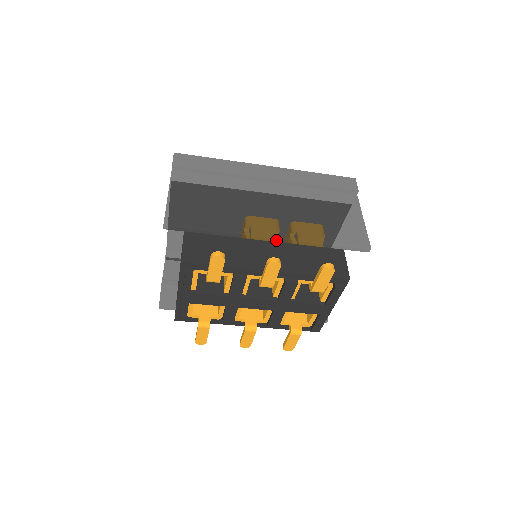
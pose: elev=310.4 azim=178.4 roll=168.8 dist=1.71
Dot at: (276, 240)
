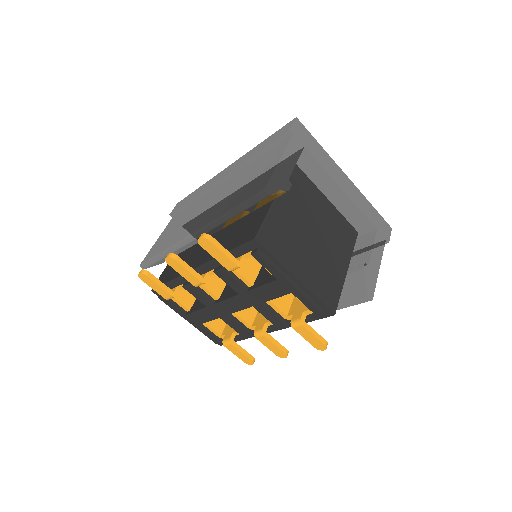
Dot at: (197, 235)
